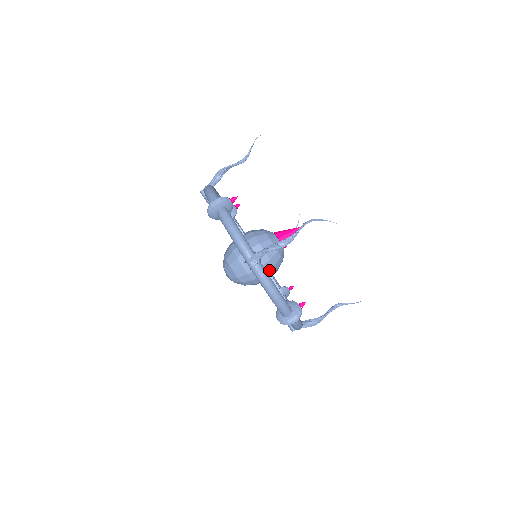
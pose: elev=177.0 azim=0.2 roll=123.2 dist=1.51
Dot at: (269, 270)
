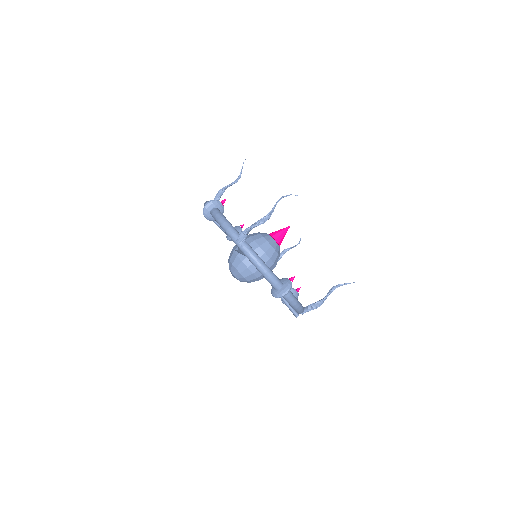
Dot at: (266, 263)
